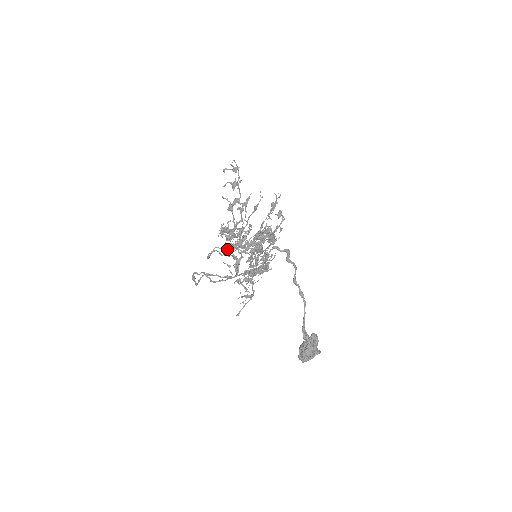
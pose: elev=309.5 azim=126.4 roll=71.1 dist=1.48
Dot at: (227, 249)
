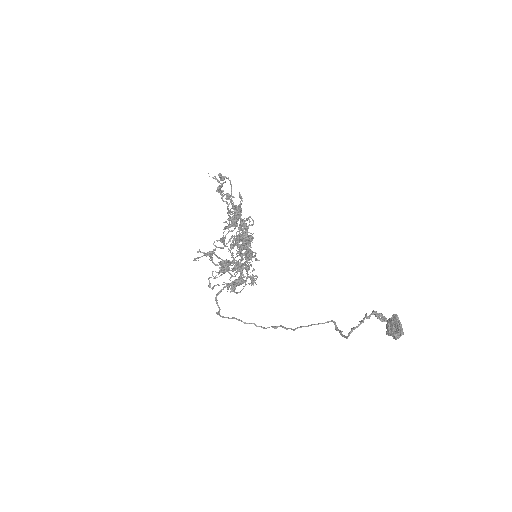
Dot at: (212, 258)
